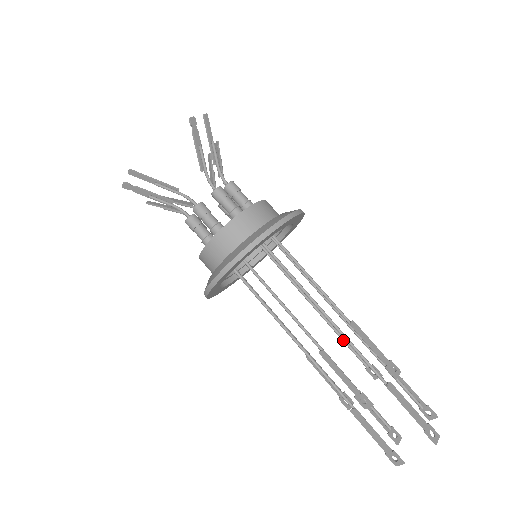
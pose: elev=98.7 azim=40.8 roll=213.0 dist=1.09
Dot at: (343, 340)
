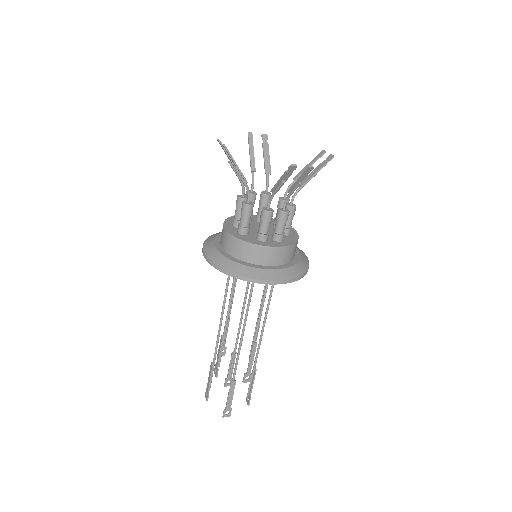
Dot at: occluded
